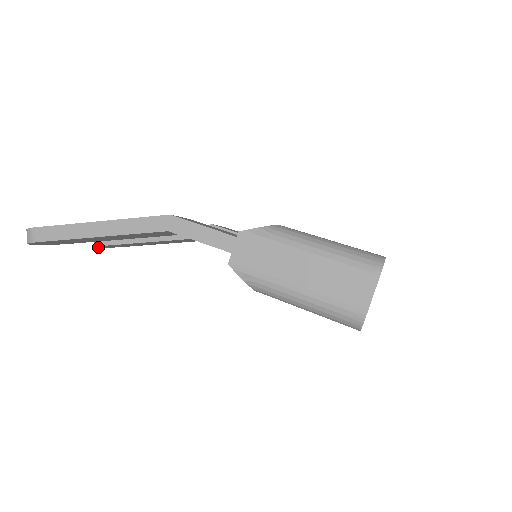
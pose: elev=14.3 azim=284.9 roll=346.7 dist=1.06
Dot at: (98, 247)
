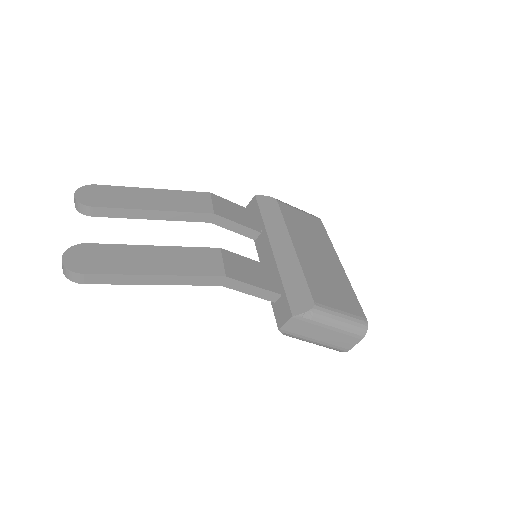
Dot at: occluded
